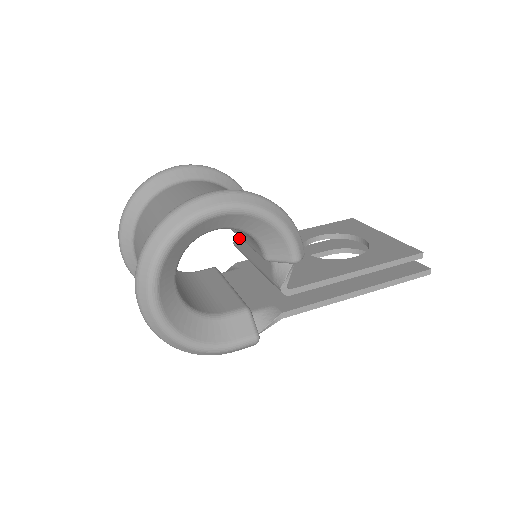
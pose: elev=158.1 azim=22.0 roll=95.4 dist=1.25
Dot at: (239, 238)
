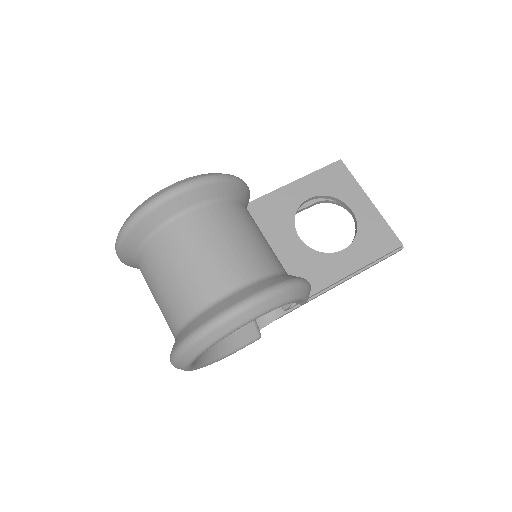
Dot at: occluded
